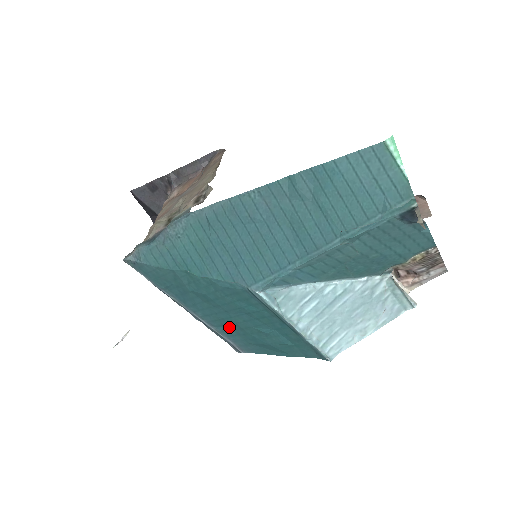
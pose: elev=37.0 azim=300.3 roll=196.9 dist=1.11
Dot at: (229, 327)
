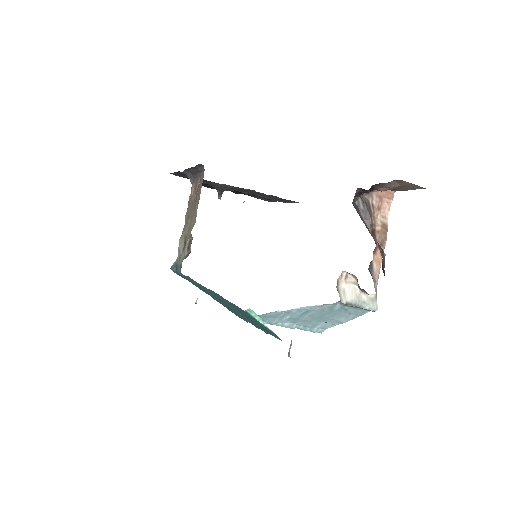
Dot at: occluded
